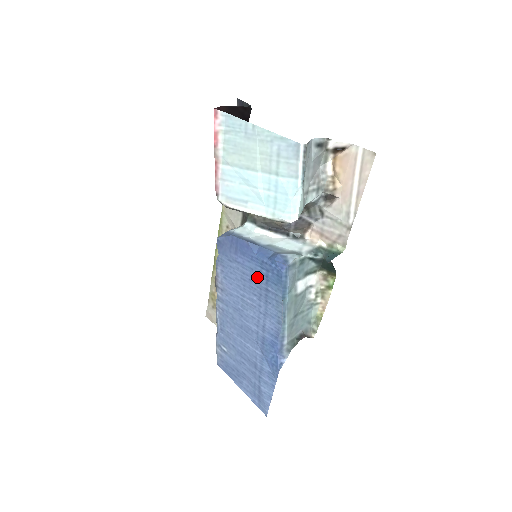
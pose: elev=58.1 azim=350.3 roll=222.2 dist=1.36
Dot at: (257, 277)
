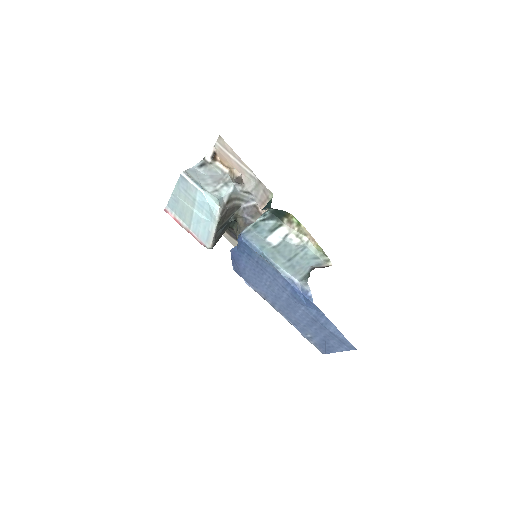
Dot at: (250, 262)
